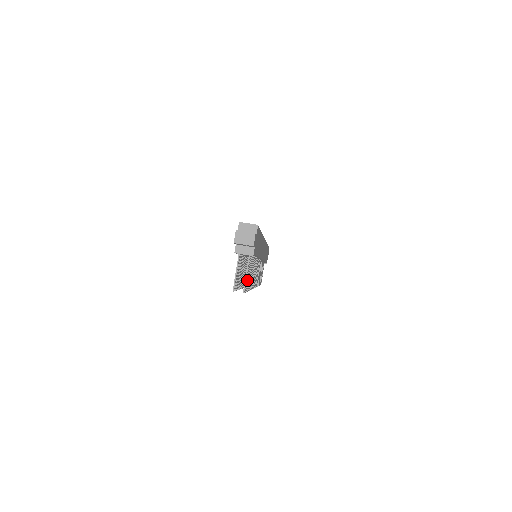
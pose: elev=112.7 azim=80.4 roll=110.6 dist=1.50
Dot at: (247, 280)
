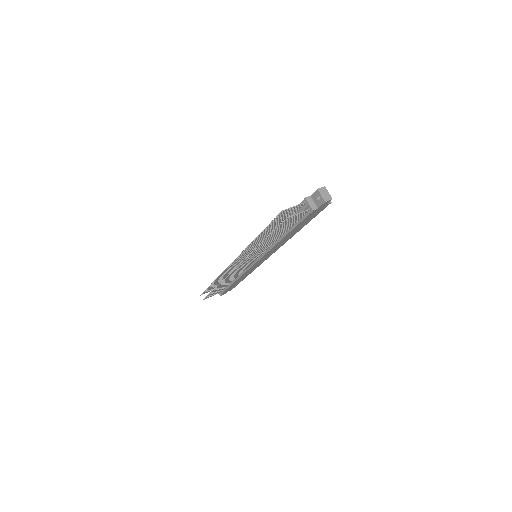
Dot at: (287, 222)
